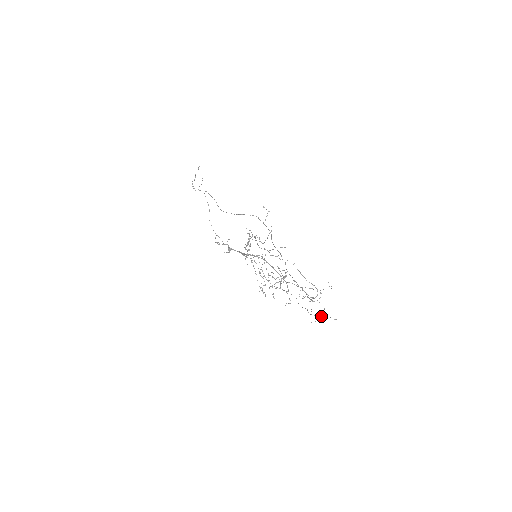
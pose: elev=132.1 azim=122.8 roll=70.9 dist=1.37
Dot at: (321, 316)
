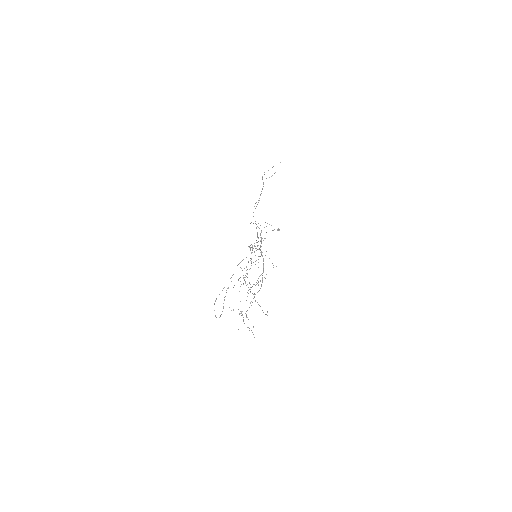
Dot at: (249, 328)
